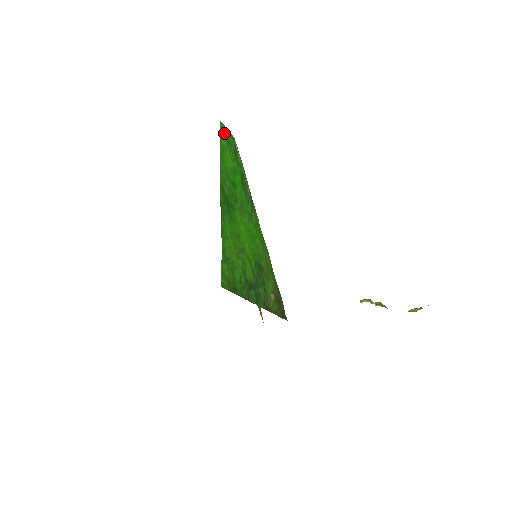
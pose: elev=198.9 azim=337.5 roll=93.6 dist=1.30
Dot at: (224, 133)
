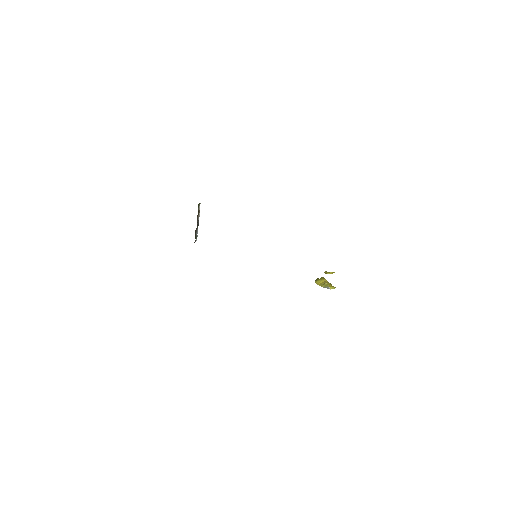
Dot at: occluded
